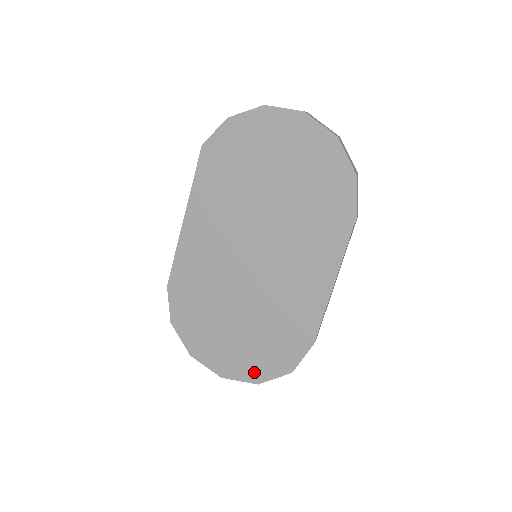
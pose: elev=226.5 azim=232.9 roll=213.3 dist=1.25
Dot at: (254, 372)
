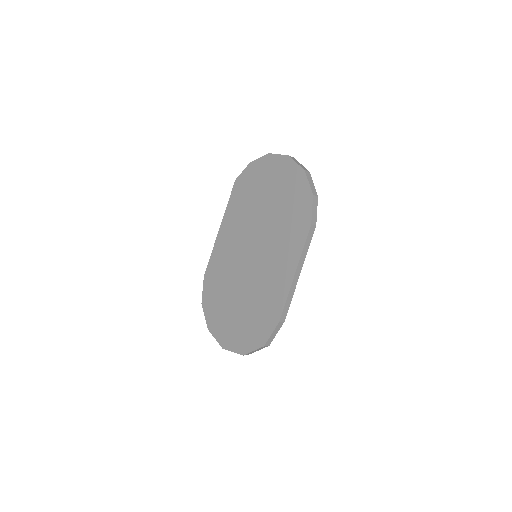
Dot at: (242, 345)
